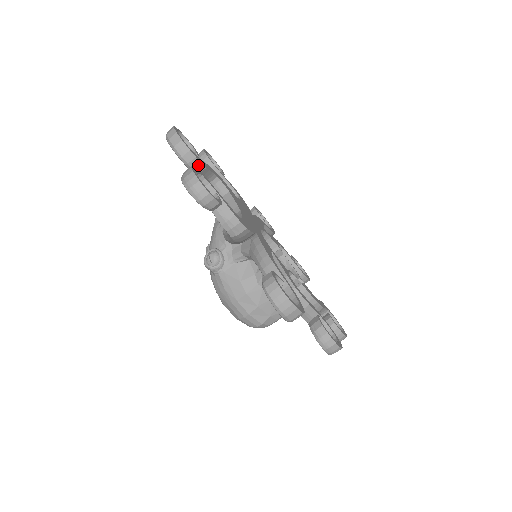
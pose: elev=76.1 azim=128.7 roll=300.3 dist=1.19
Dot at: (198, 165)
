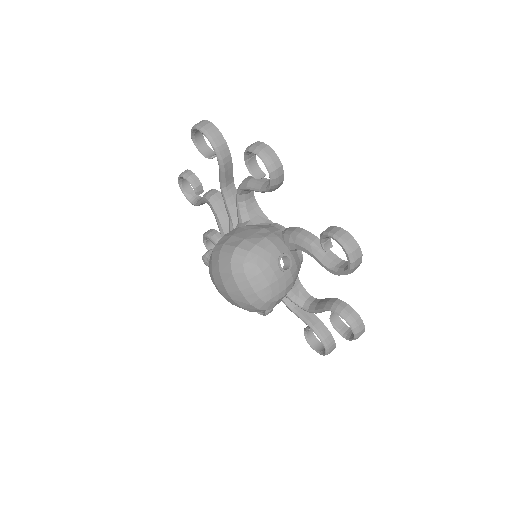
Dot at: (216, 233)
